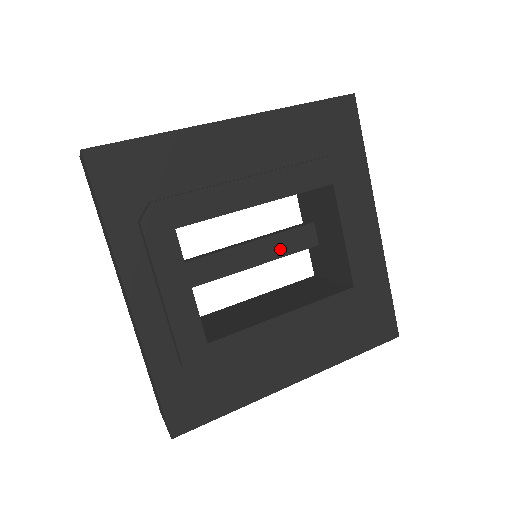
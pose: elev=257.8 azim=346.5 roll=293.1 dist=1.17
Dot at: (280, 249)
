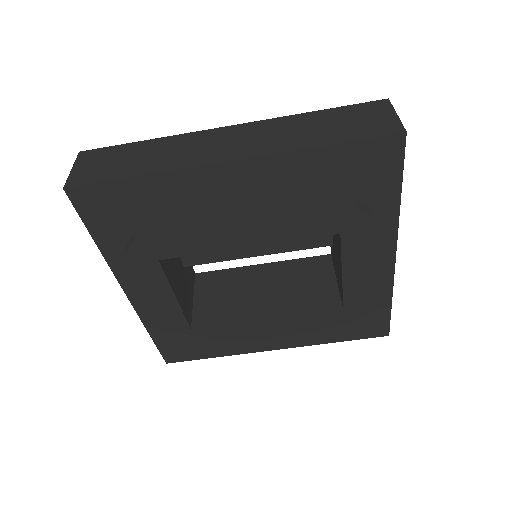
Dot at: (288, 245)
